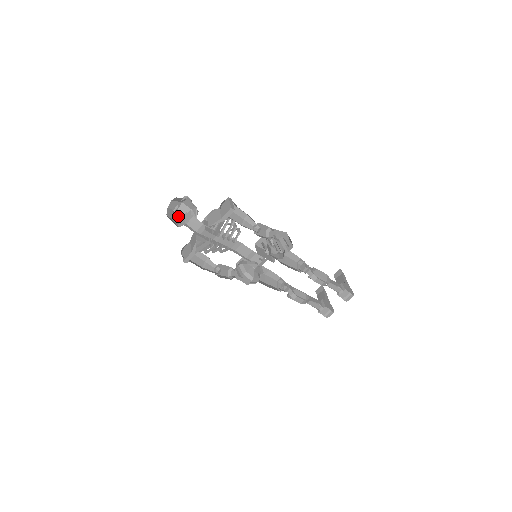
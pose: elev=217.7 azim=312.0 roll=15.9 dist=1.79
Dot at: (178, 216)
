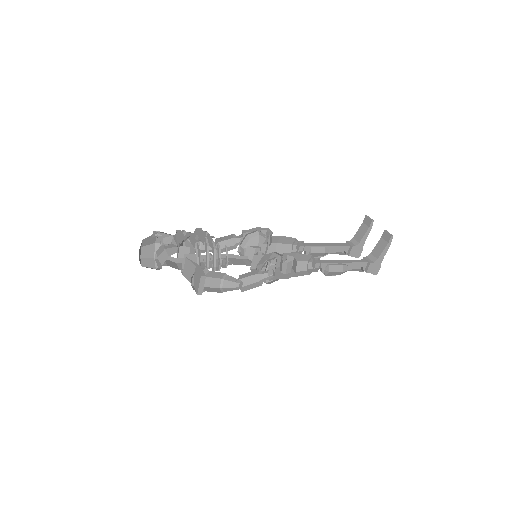
Dot at: (159, 236)
